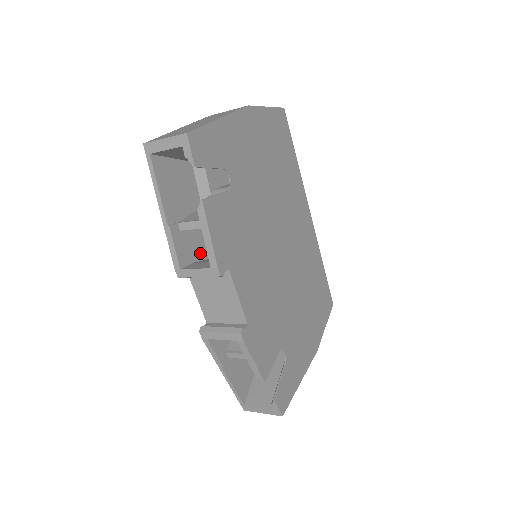
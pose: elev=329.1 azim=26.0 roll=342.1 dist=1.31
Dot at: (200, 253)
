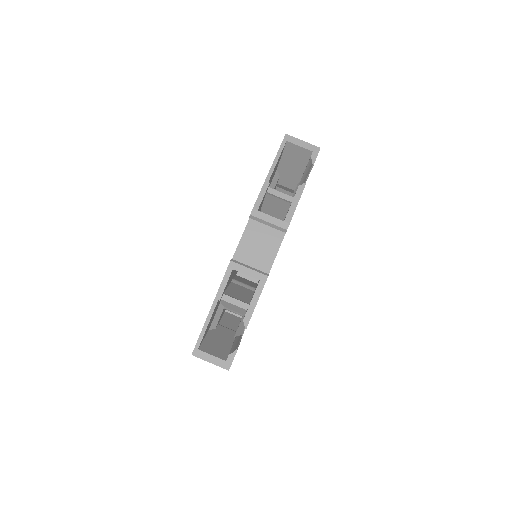
Dot at: occluded
